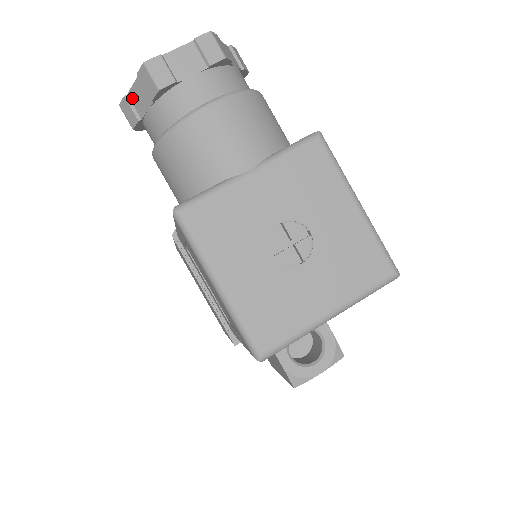
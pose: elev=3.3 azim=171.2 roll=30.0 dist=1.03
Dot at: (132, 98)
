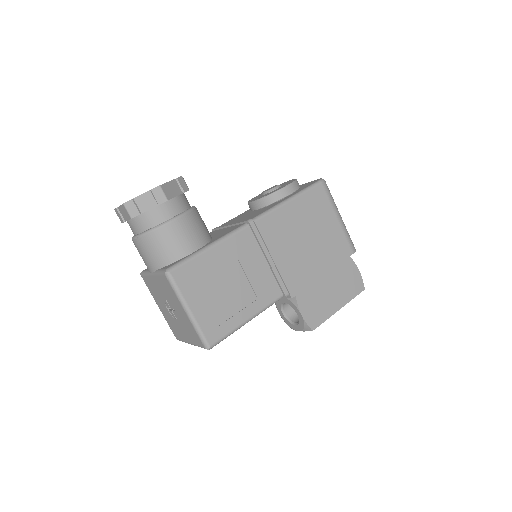
Dot at: occluded
